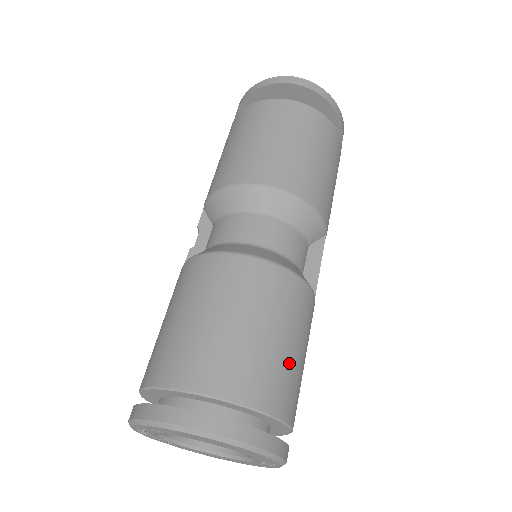
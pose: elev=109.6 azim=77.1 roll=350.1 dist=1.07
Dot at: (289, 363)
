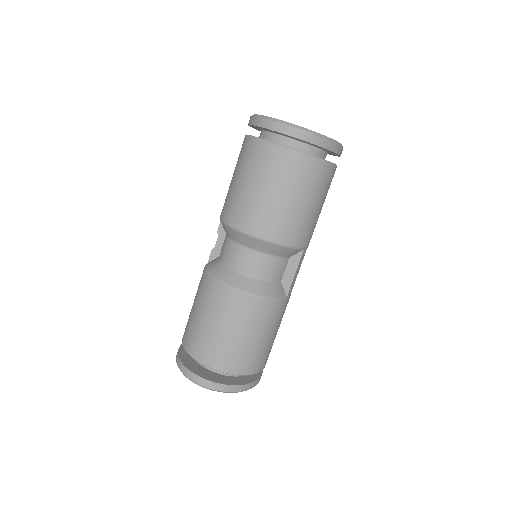
Dot at: (253, 348)
